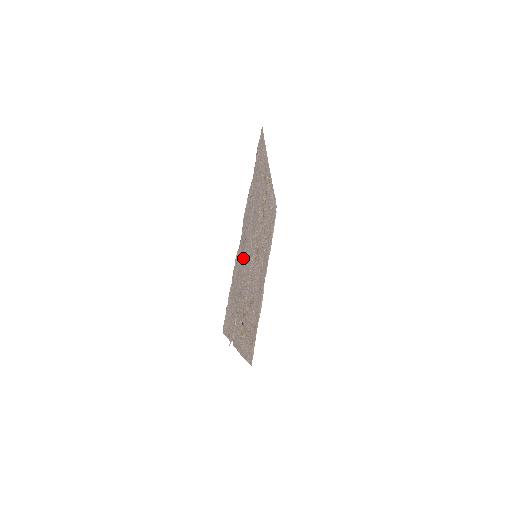
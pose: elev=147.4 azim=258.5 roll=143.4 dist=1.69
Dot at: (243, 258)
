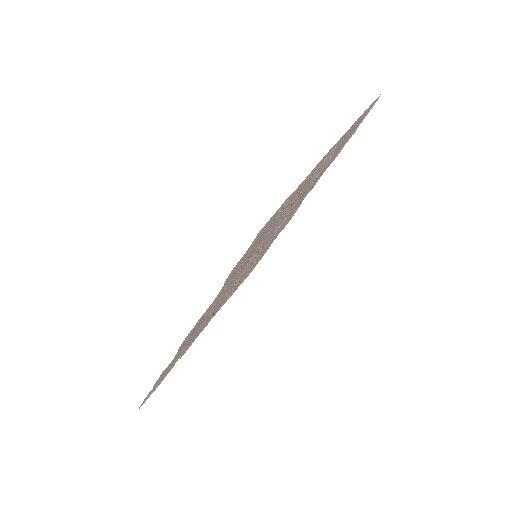
Dot at: occluded
